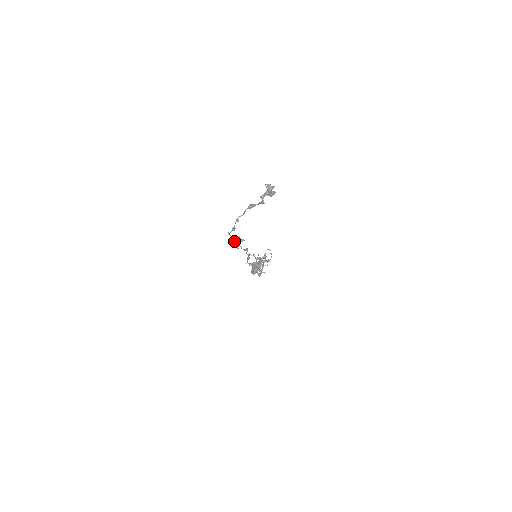
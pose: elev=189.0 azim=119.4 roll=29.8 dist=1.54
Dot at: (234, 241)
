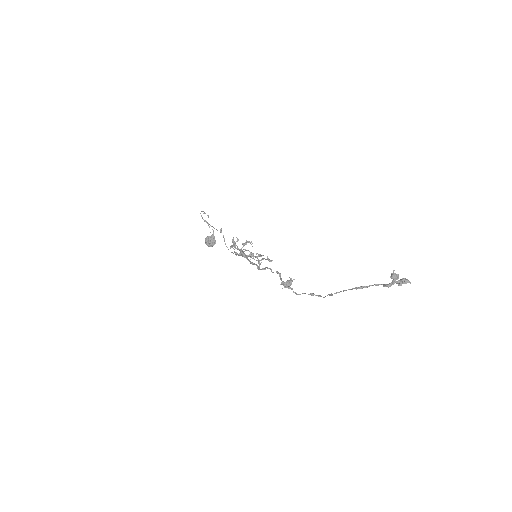
Dot at: (286, 287)
